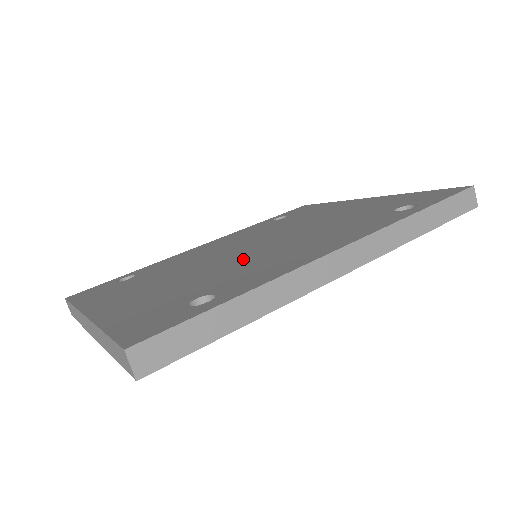
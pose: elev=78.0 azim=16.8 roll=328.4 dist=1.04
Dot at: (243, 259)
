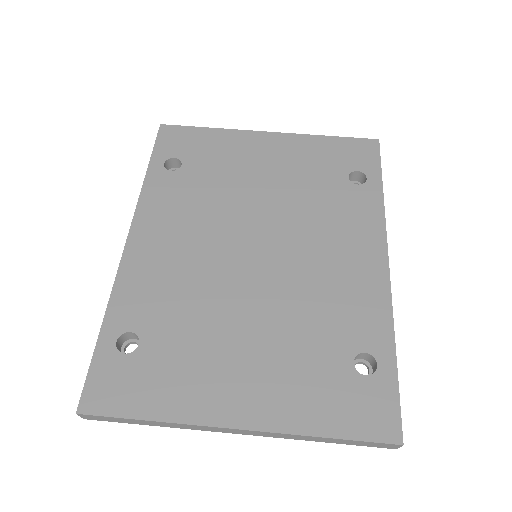
Dot at: (292, 283)
